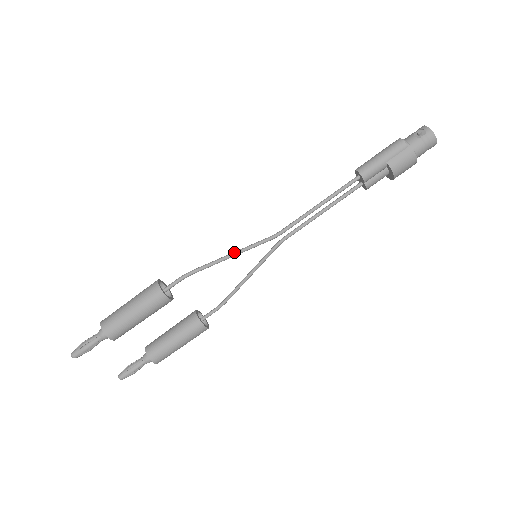
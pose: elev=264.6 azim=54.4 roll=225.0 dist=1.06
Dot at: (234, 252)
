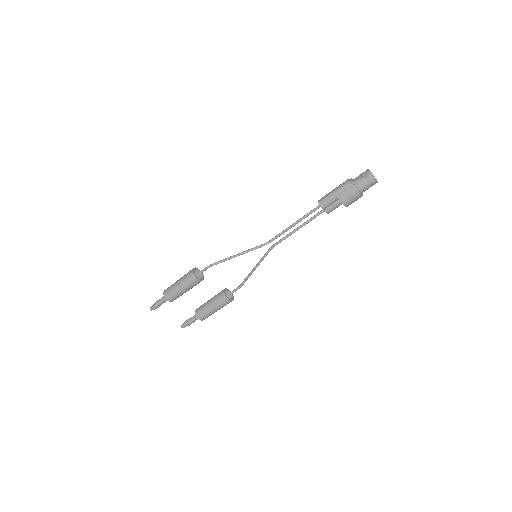
Dot at: (239, 253)
